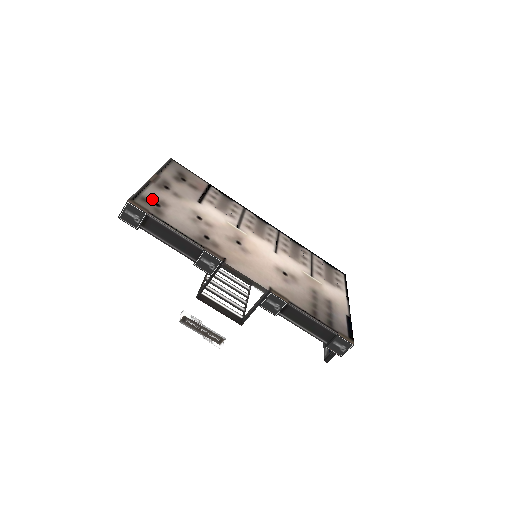
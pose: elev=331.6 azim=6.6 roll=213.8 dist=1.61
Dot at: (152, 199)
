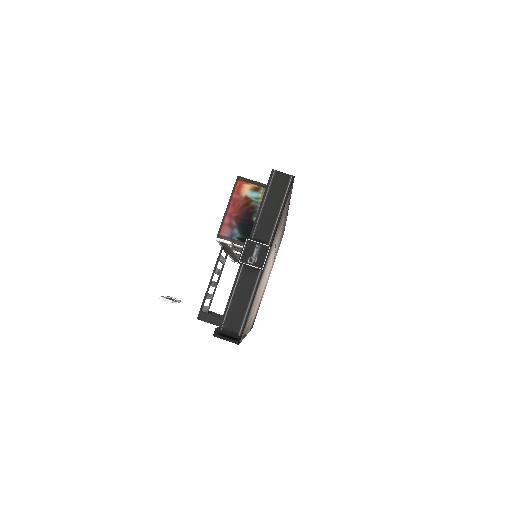
Dot at: (251, 309)
